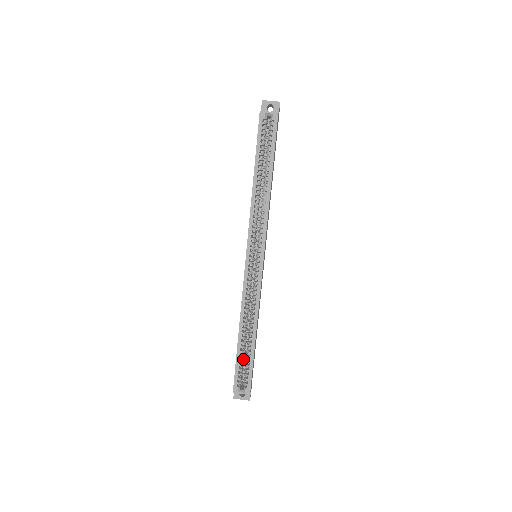
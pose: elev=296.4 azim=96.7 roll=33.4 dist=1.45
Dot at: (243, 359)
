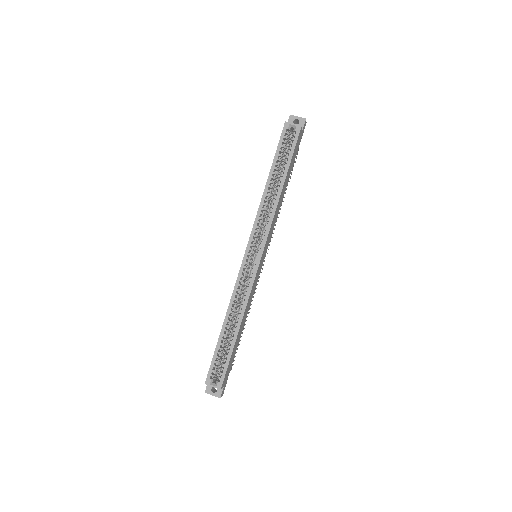
Dot at: (222, 353)
